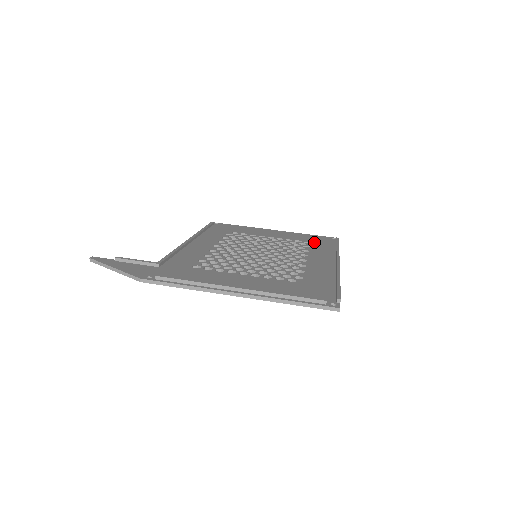
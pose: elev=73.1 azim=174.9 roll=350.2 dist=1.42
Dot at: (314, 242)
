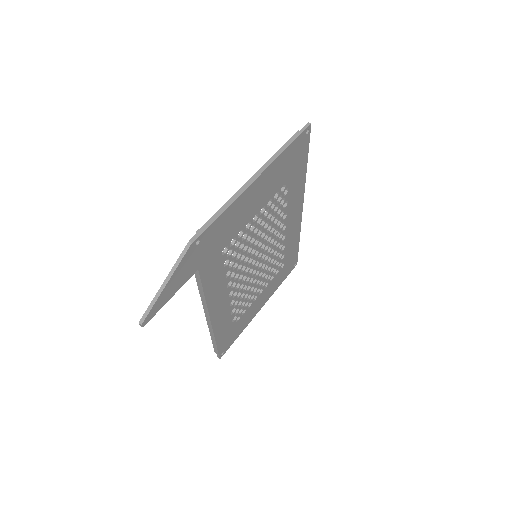
Dot at: occluded
